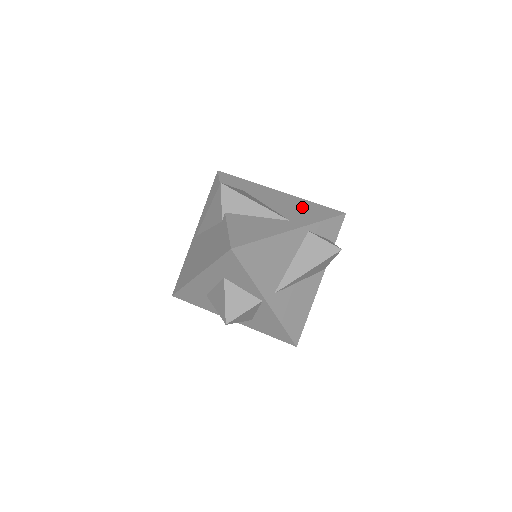
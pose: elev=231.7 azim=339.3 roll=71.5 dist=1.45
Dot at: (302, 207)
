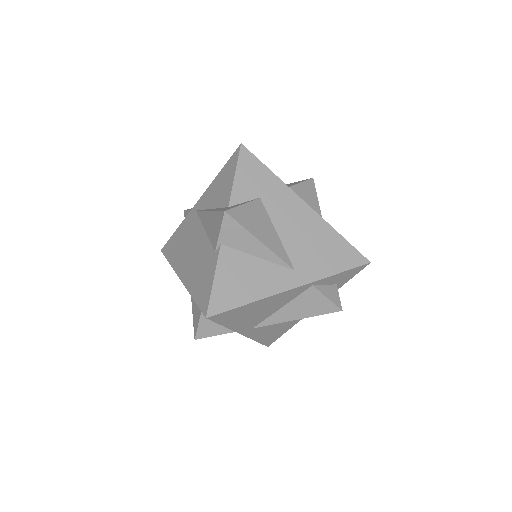
Dot at: (321, 243)
